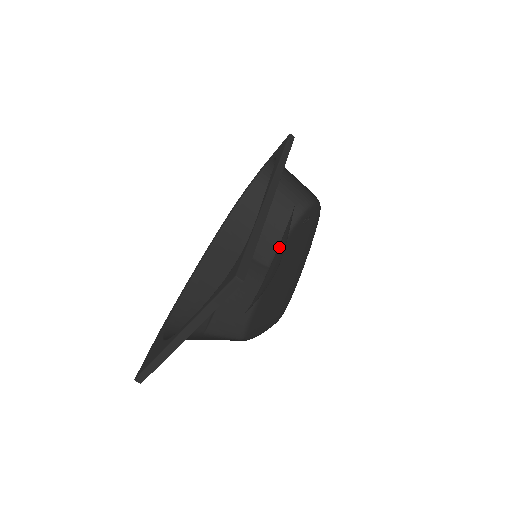
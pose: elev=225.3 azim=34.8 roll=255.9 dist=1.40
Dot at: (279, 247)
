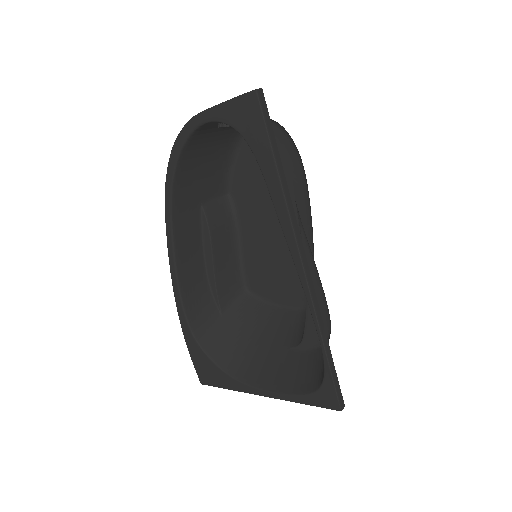
Dot at: occluded
